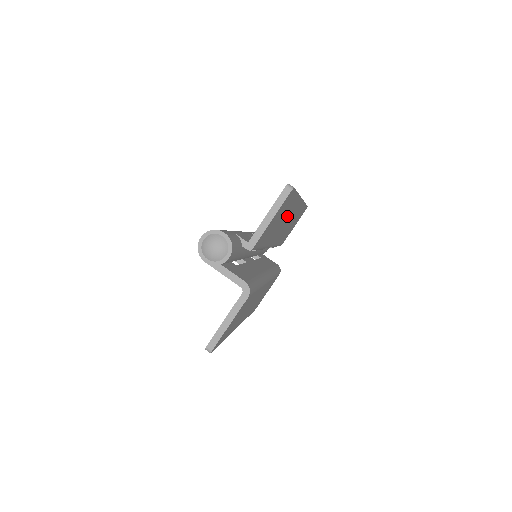
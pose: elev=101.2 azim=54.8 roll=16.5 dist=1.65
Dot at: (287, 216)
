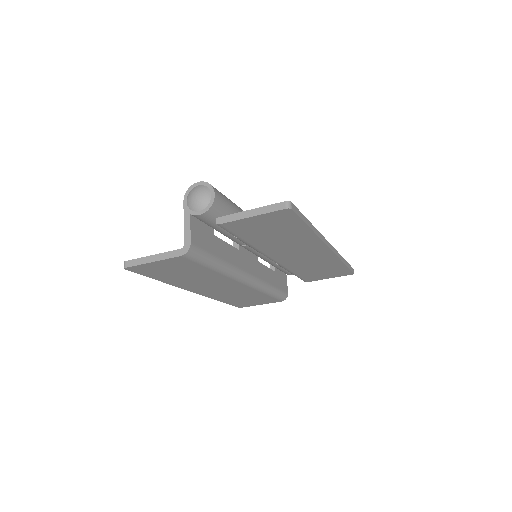
Dot at: (297, 244)
